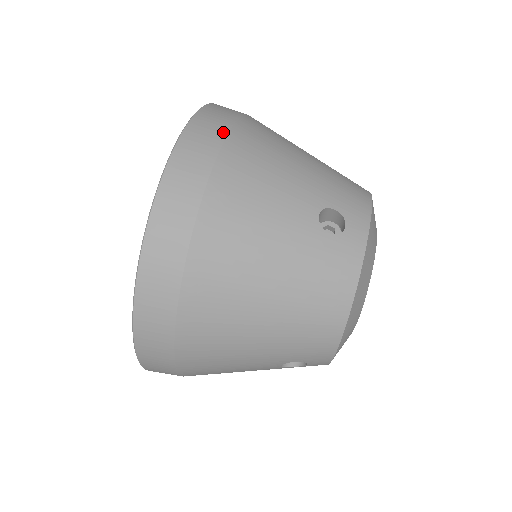
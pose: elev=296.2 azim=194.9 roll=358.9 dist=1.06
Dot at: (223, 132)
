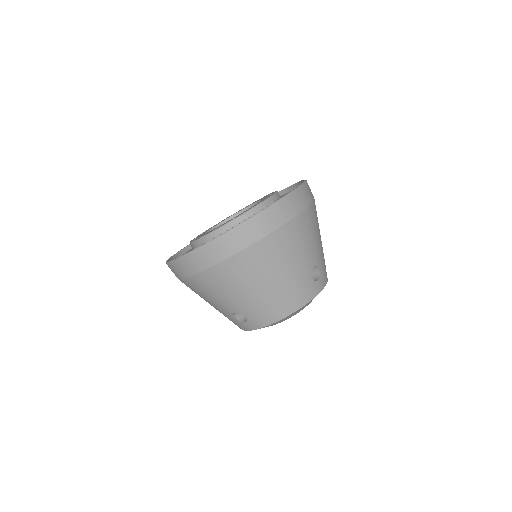
Dot at: (311, 201)
